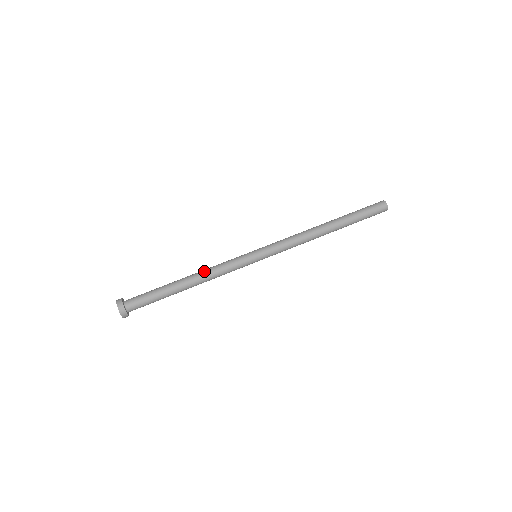
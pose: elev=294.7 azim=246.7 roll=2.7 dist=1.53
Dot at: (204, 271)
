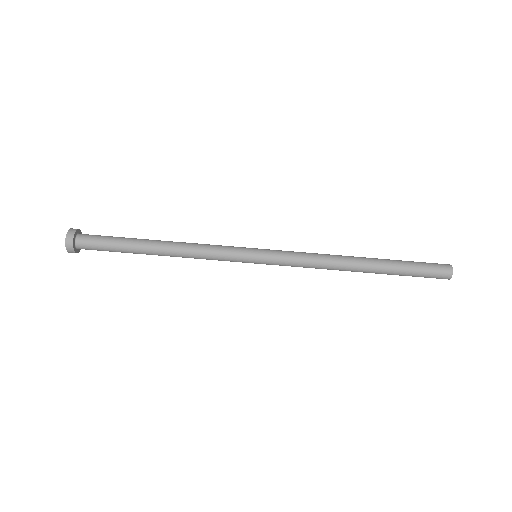
Dot at: (185, 244)
